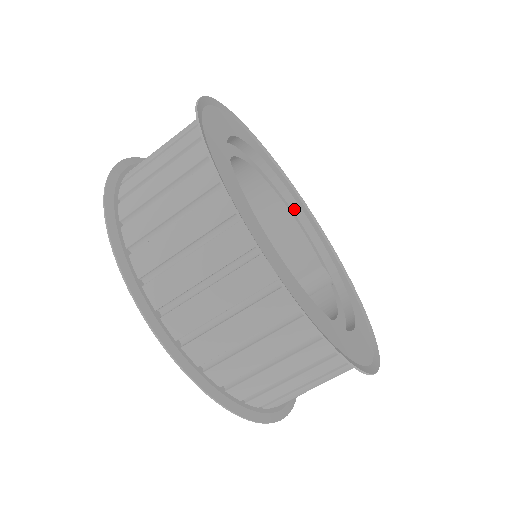
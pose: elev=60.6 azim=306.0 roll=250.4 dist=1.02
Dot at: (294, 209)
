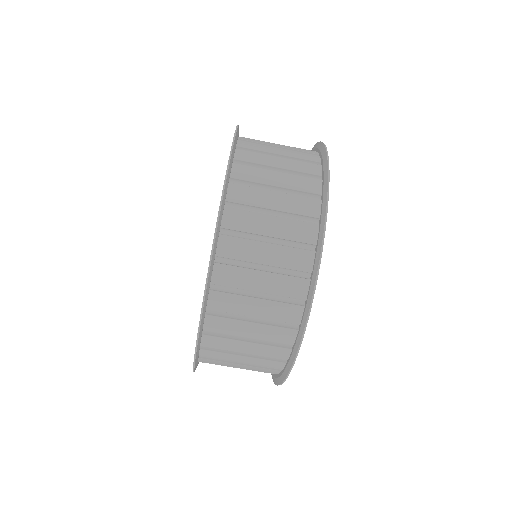
Dot at: occluded
